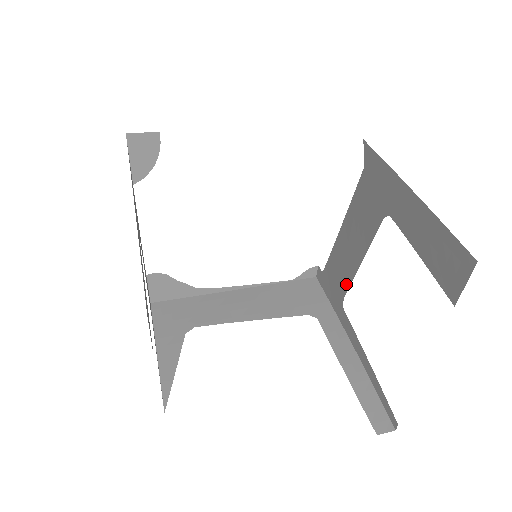
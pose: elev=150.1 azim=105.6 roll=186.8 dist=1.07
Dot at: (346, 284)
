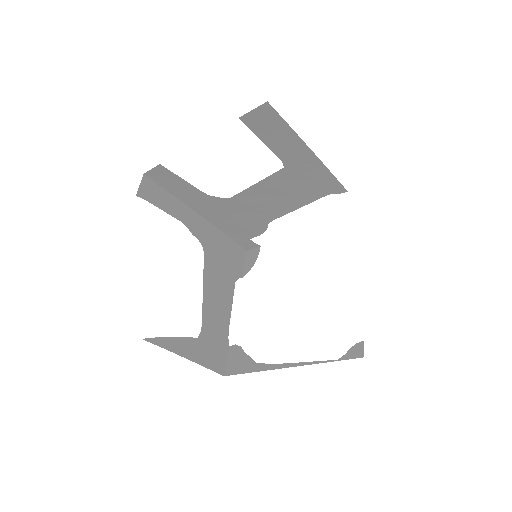
Dot at: occluded
